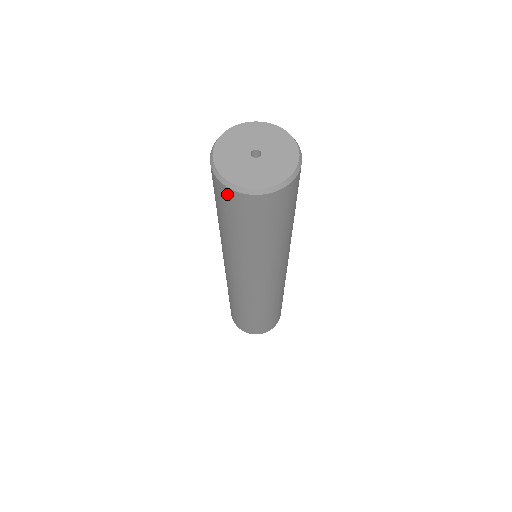
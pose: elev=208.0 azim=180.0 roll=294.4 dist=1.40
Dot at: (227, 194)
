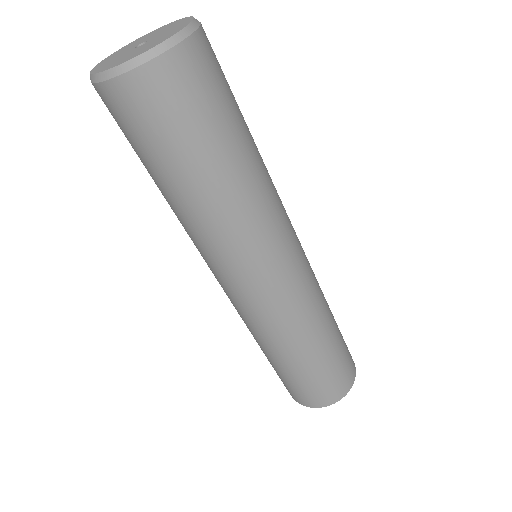
Dot at: (106, 99)
